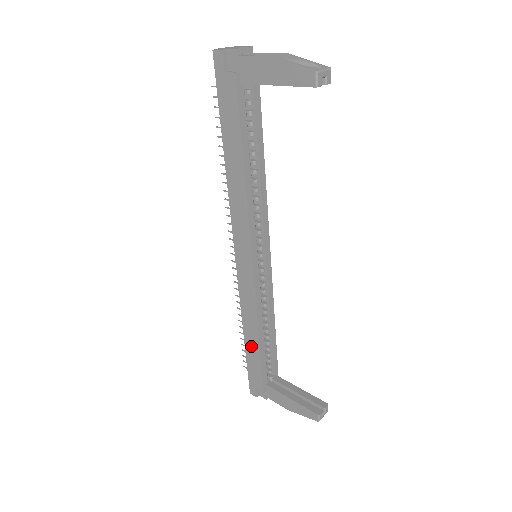
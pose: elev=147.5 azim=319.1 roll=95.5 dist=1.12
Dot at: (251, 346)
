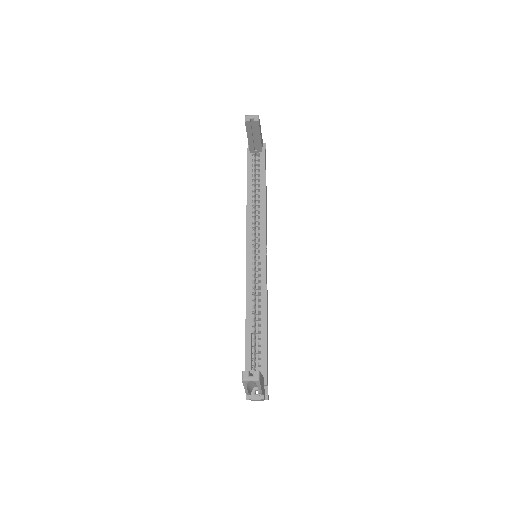
Dot at: occluded
